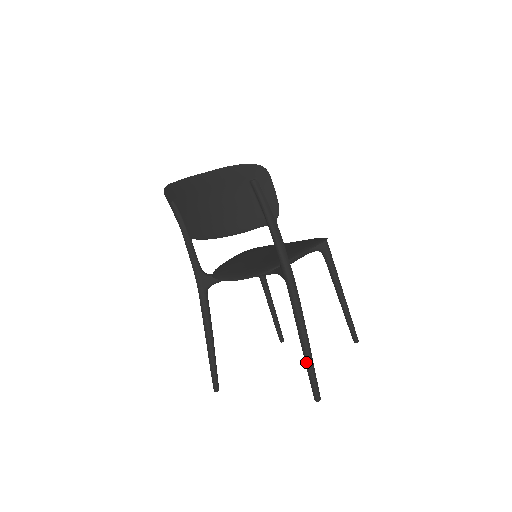
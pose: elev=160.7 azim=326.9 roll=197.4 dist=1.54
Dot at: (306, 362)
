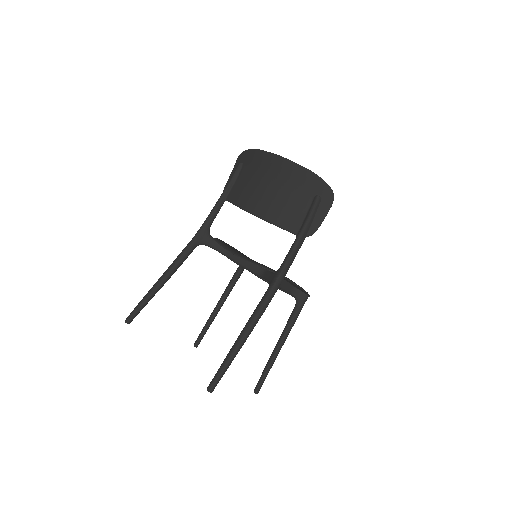
Dot at: (229, 354)
